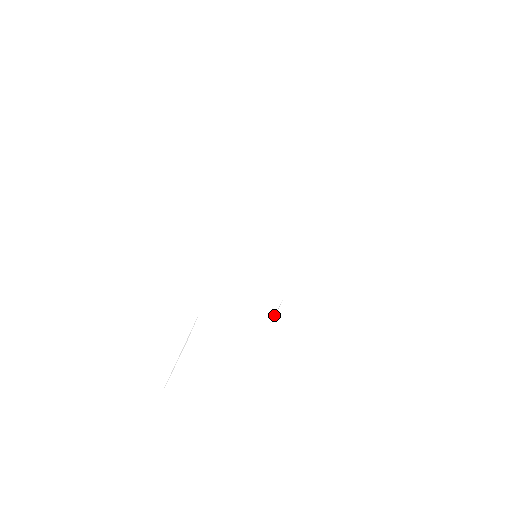
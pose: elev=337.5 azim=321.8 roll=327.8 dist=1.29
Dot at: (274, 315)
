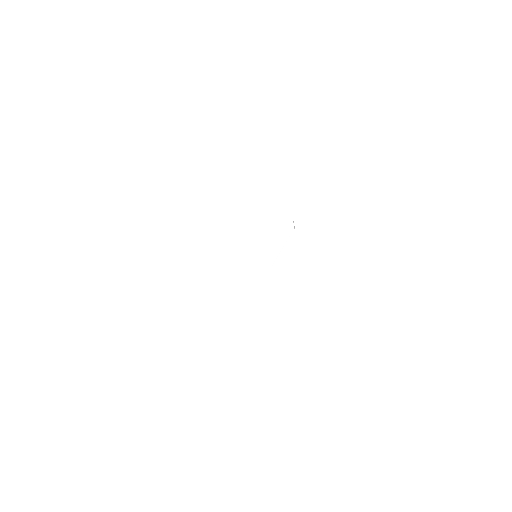
Dot at: occluded
